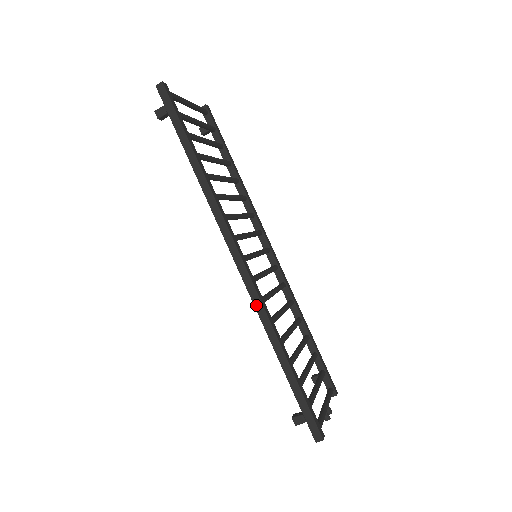
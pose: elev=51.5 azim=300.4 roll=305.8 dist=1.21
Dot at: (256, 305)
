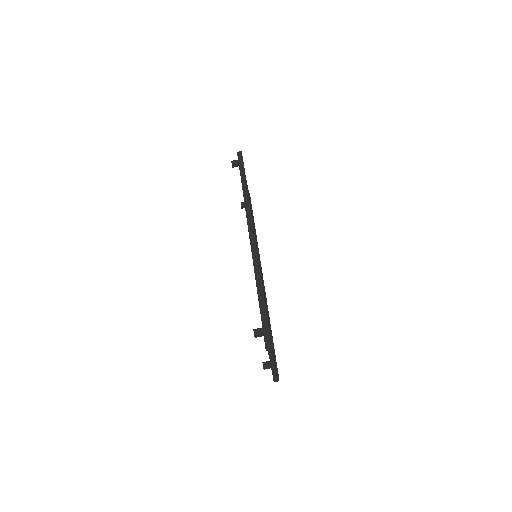
Dot at: (254, 257)
